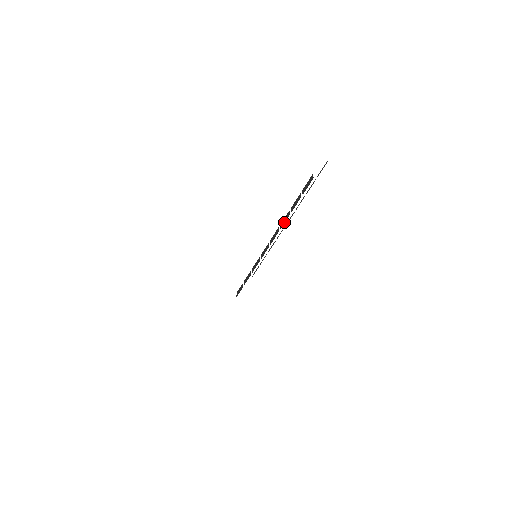
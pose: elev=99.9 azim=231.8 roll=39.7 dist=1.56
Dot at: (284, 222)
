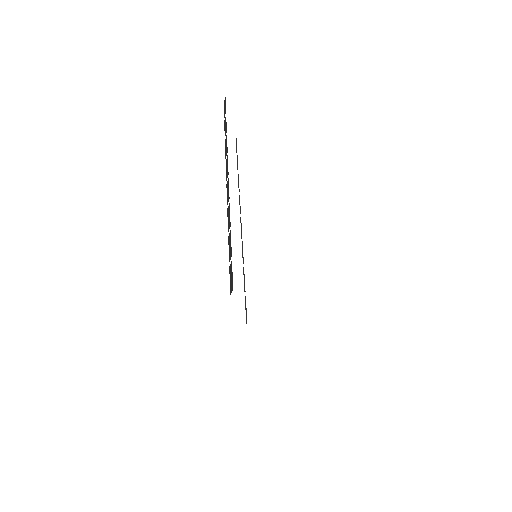
Dot at: occluded
